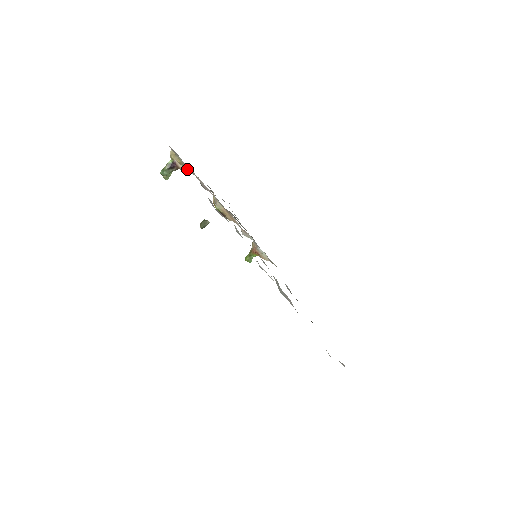
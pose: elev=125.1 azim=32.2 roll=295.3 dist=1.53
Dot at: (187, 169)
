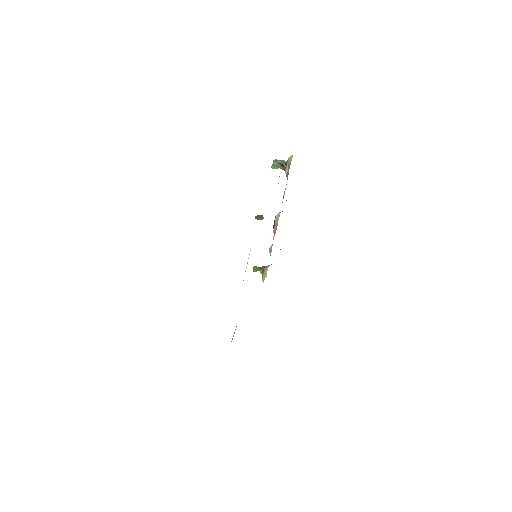
Dot at: occluded
